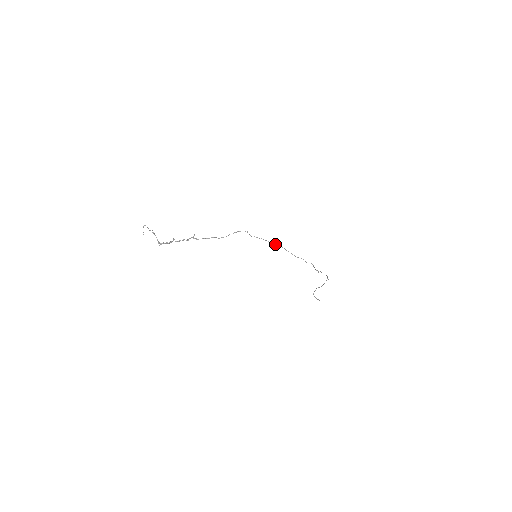
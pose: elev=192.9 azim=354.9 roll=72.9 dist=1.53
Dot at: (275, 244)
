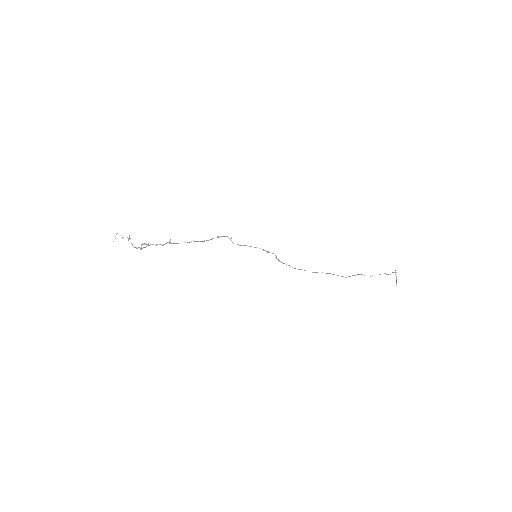
Dot at: (268, 252)
